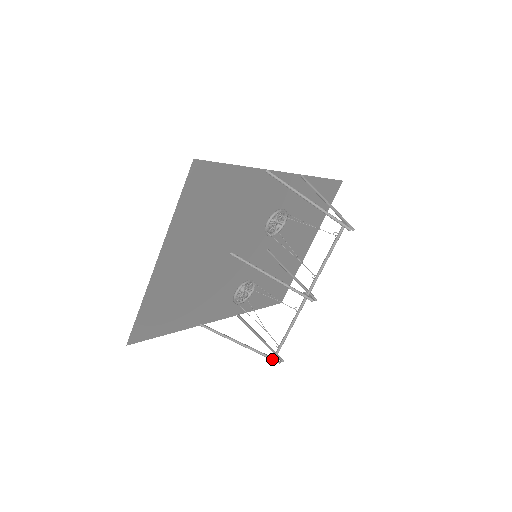
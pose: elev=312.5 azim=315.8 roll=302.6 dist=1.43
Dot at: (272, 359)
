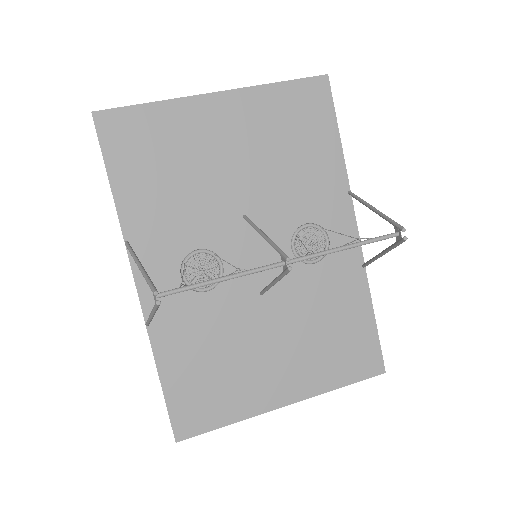
Dot at: (153, 285)
